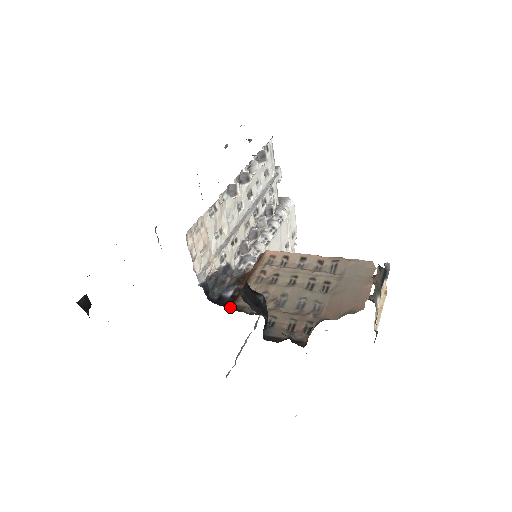
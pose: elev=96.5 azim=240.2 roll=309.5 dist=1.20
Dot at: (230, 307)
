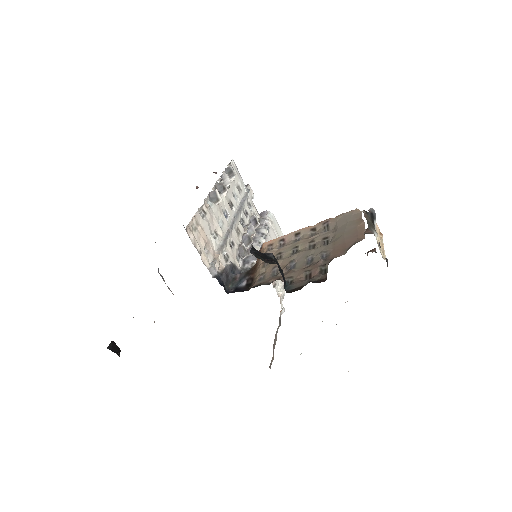
Dot at: occluded
